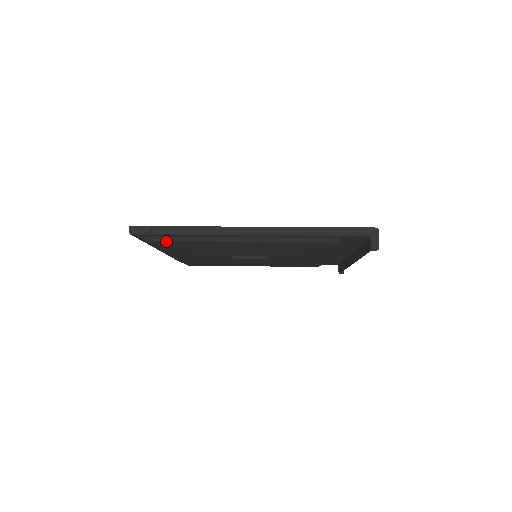
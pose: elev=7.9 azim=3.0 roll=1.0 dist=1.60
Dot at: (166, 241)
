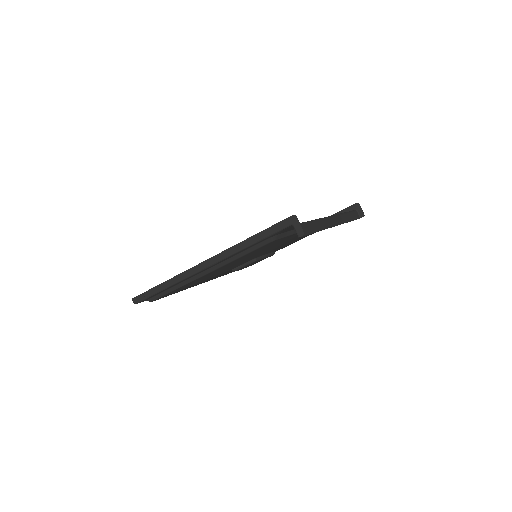
Dot at: (161, 296)
